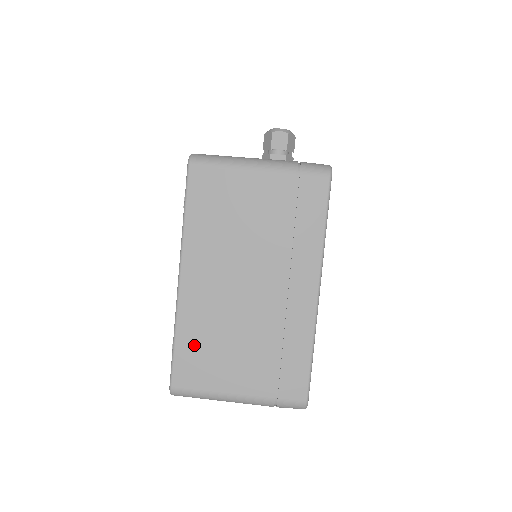
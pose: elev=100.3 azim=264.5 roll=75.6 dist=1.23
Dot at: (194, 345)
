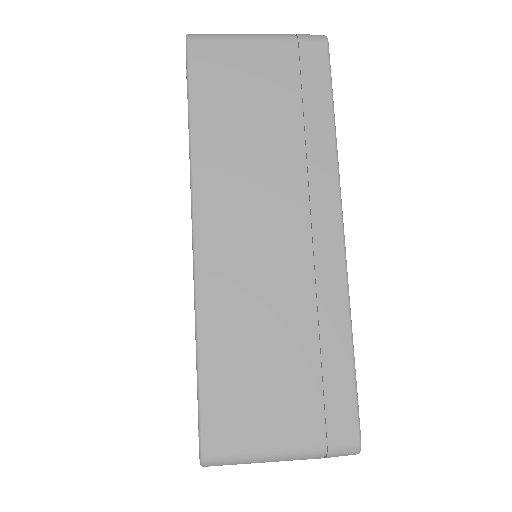
Dot at: occluded
